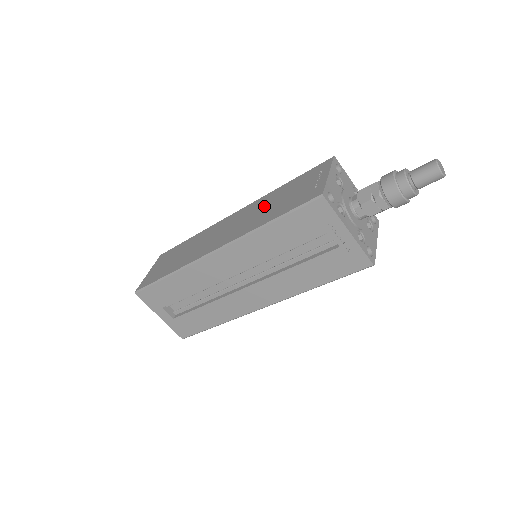
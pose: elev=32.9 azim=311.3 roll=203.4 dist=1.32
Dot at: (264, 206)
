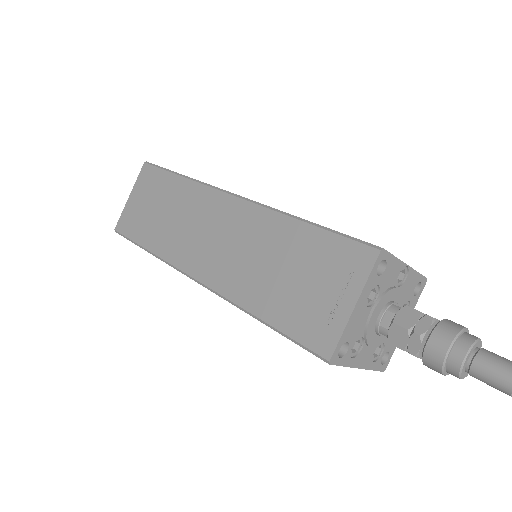
Dot at: (265, 252)
